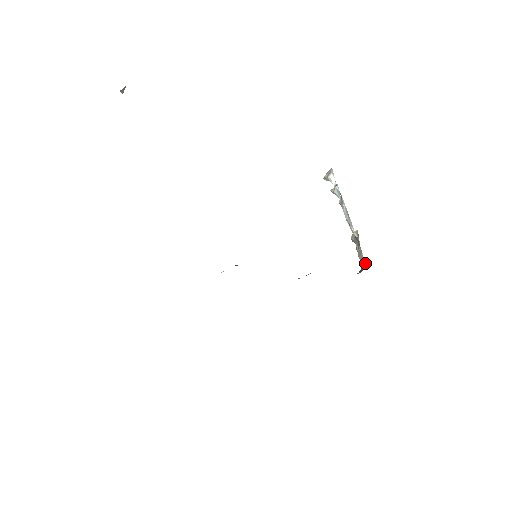
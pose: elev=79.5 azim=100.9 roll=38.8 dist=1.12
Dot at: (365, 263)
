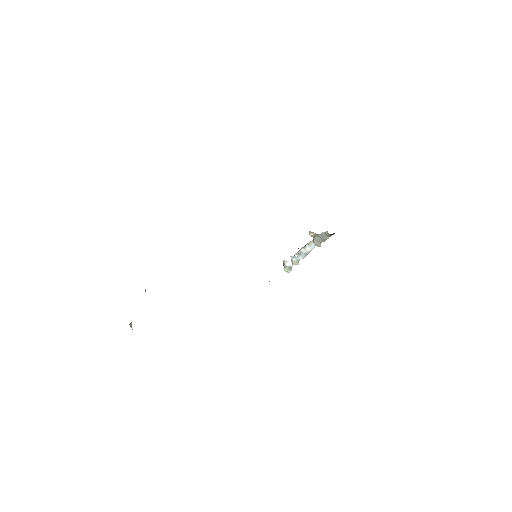
Dot at: (327, 231)
